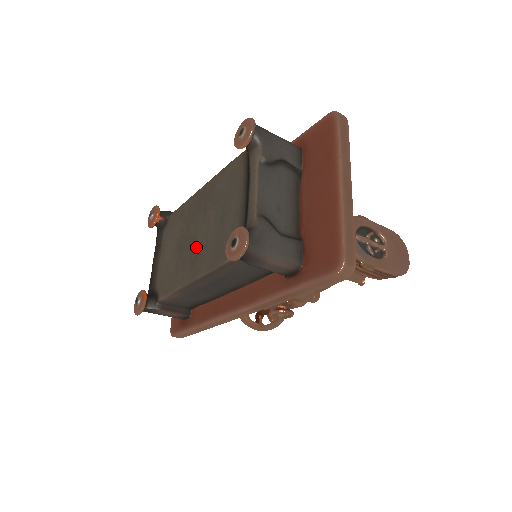
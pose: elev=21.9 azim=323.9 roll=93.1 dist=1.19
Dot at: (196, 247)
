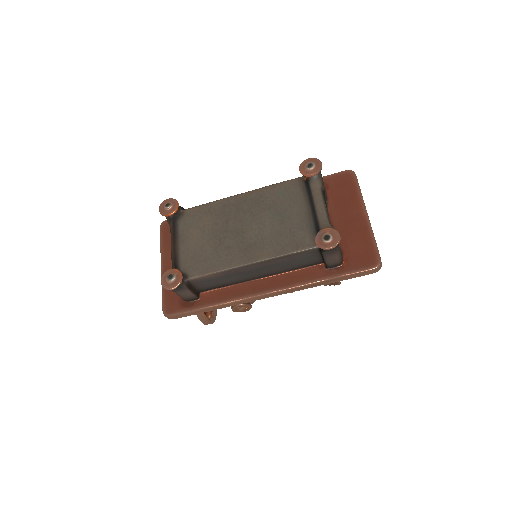
Dot at: (247, 239)
